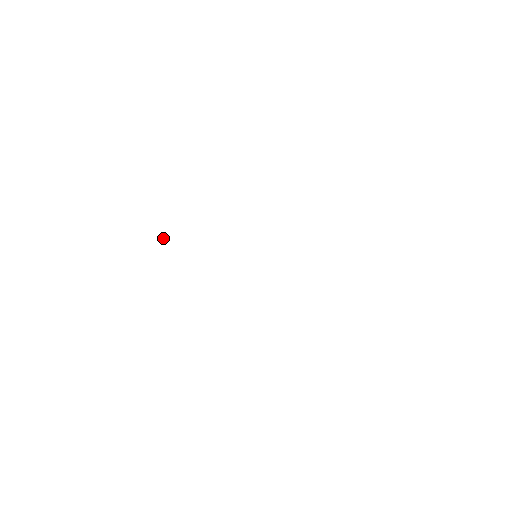
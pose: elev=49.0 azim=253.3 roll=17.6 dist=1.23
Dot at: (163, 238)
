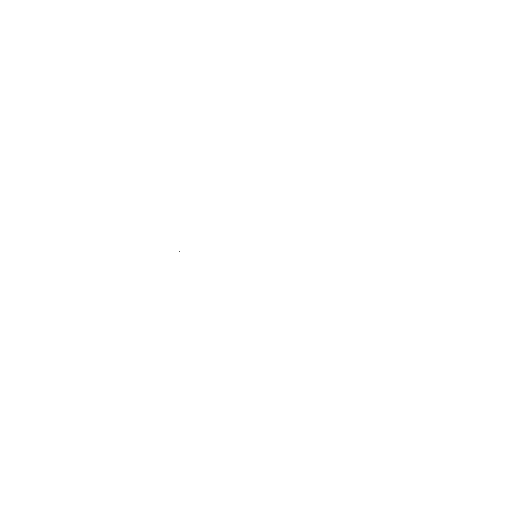
Dot at: occluded
